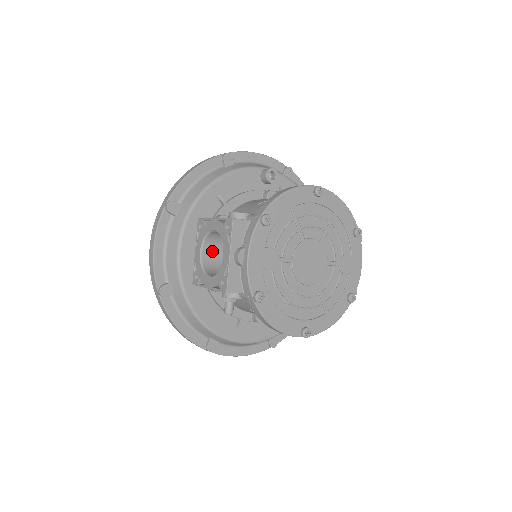
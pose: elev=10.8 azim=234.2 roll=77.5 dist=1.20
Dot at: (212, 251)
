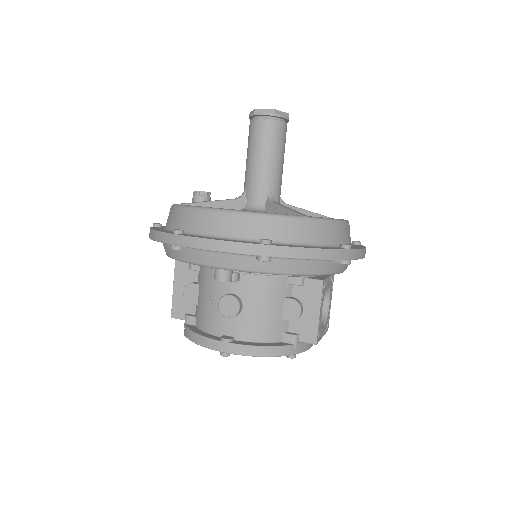
Dot at: occluded
